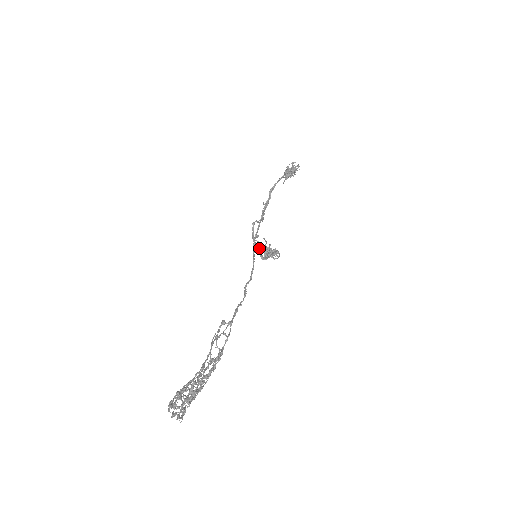
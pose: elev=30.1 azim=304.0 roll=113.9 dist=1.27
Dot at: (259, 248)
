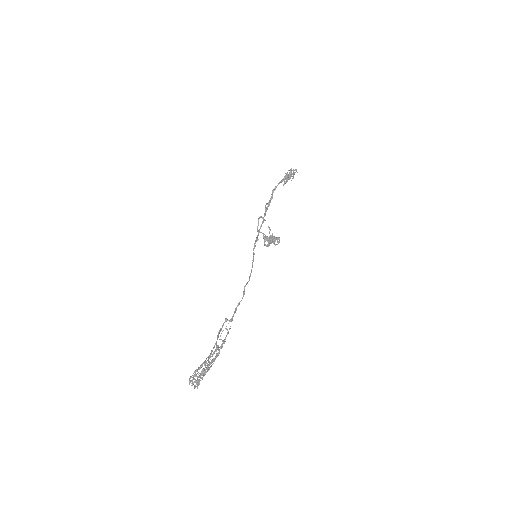
Dot at: (263, 236)
